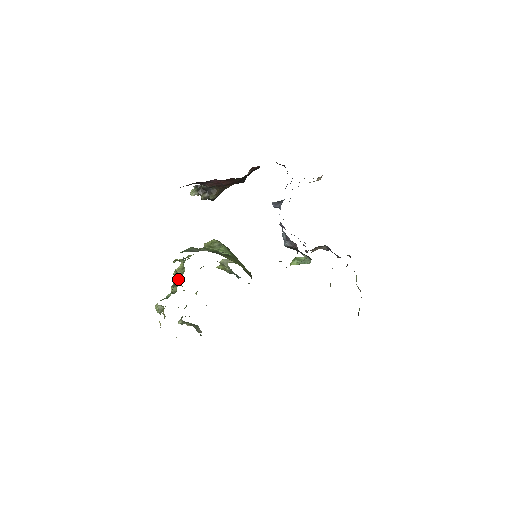
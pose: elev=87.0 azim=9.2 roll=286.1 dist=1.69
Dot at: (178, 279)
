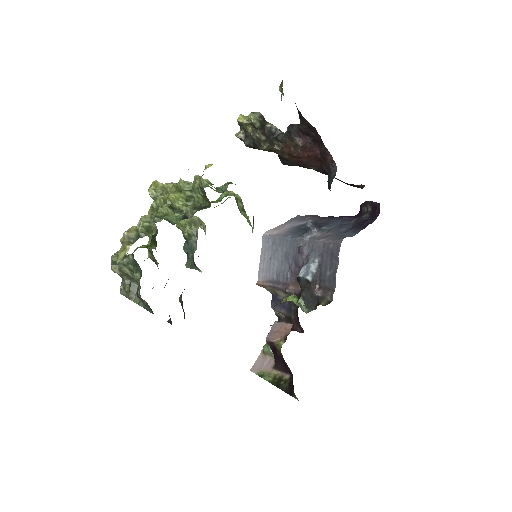
Dot at: (183, 204)
